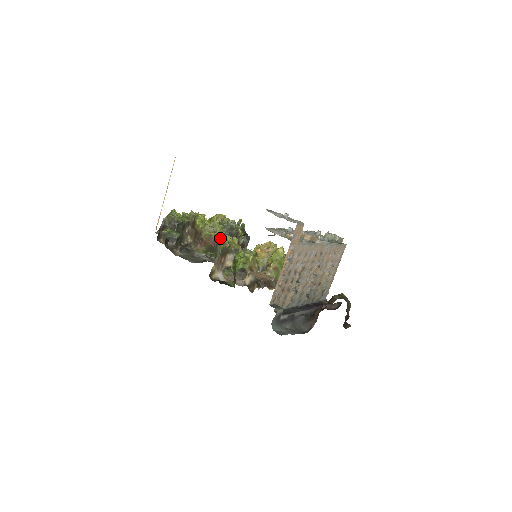
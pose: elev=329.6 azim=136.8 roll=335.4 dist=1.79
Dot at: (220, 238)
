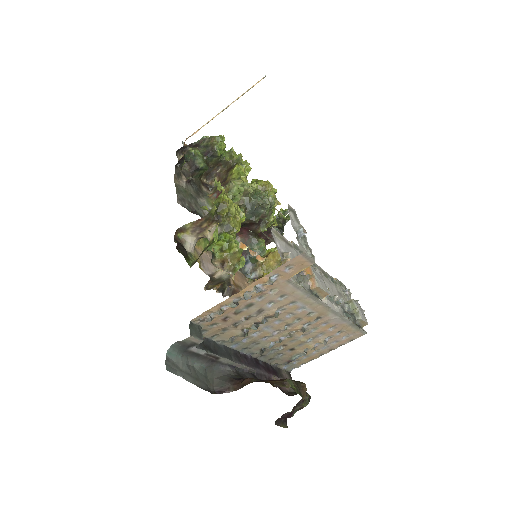
Dot at: (222, 198)
